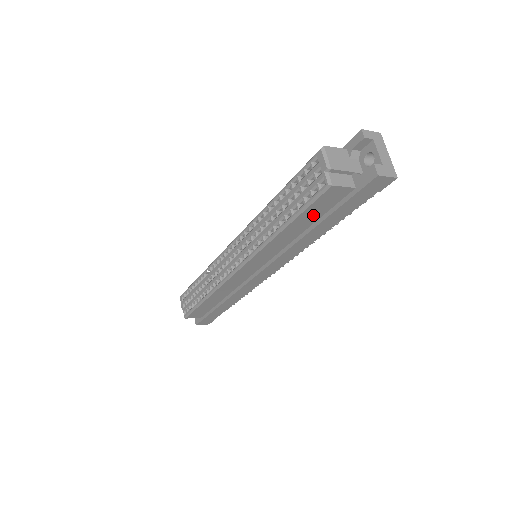
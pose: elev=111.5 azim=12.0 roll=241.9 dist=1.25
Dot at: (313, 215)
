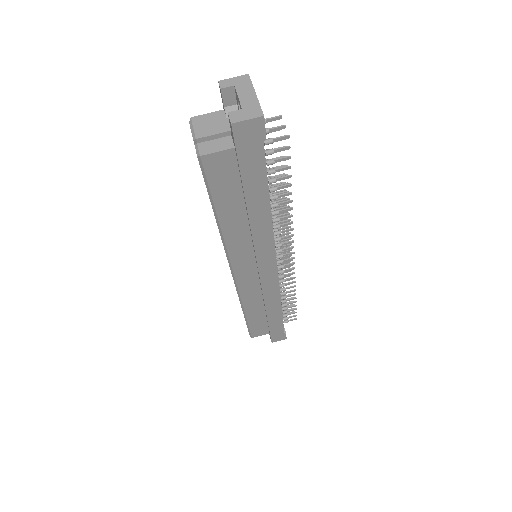
Dot at: (230, 194)
